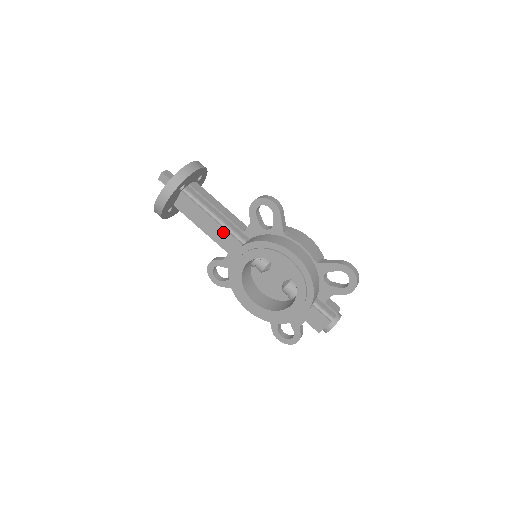
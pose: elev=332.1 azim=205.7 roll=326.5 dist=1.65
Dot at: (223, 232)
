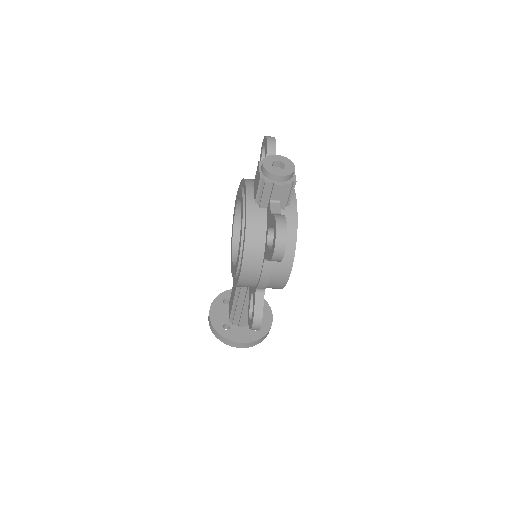
Dot at: occluded
